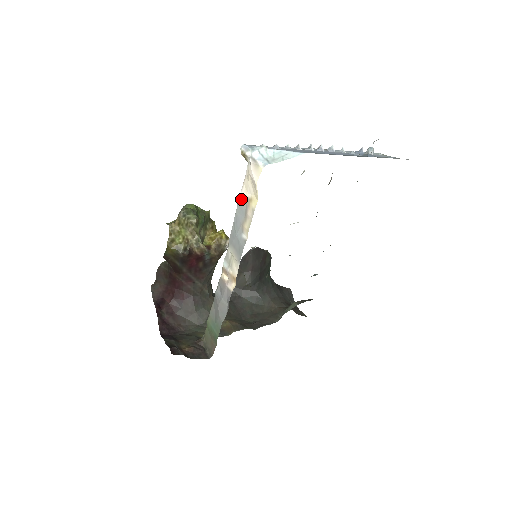
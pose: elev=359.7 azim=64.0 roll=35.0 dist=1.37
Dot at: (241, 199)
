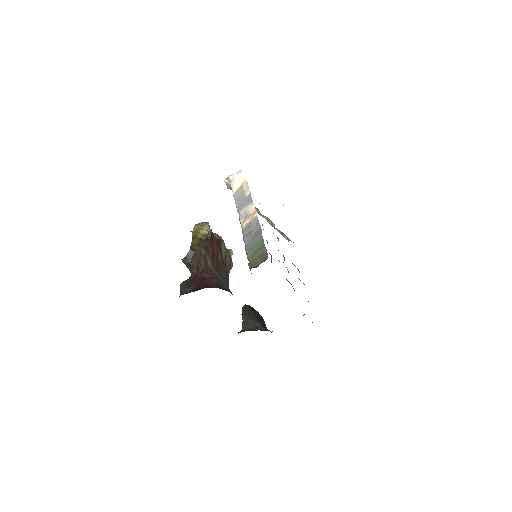
Dot at: (235, 194)
